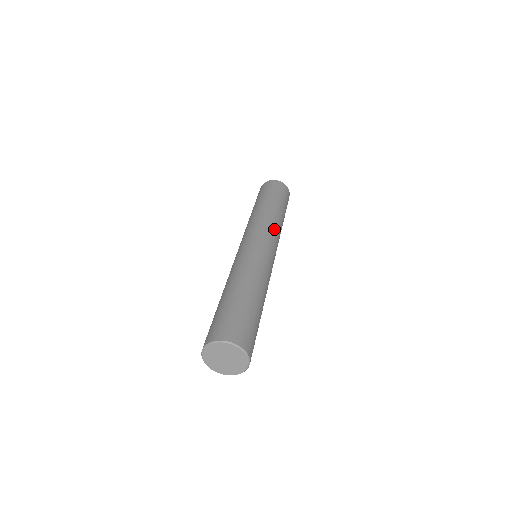
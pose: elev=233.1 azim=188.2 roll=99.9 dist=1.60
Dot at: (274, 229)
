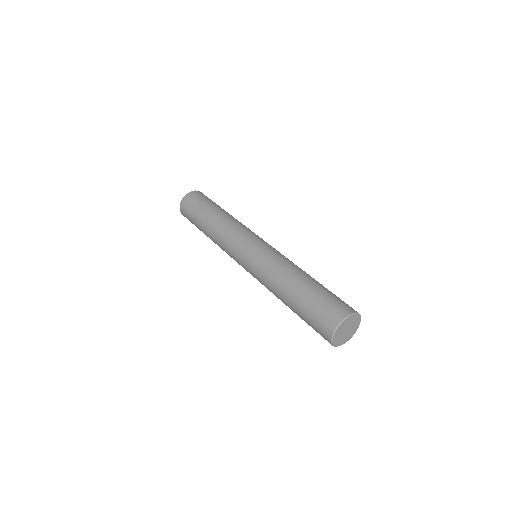
Dot at: occluded
